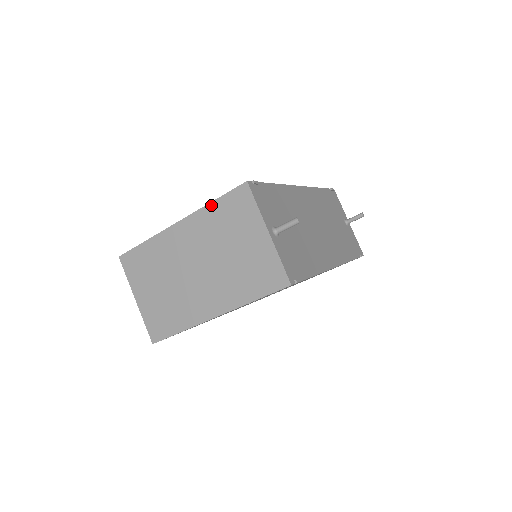
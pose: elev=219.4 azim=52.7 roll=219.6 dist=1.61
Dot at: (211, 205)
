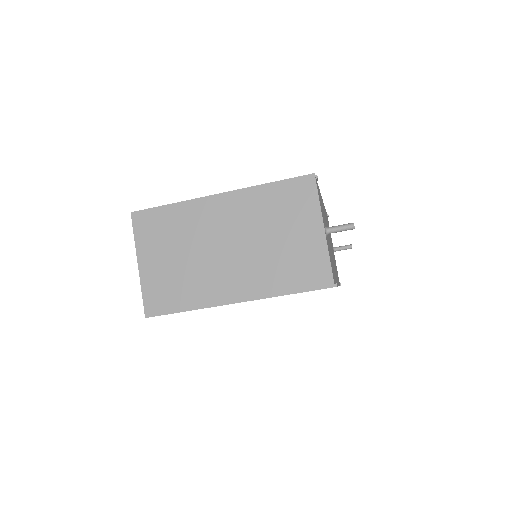
Dot at: (266, 186)
